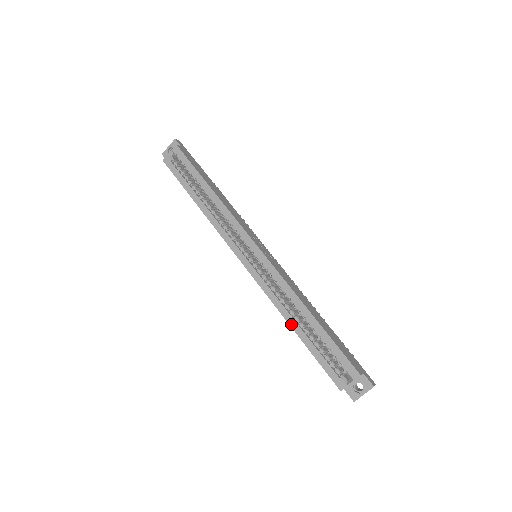
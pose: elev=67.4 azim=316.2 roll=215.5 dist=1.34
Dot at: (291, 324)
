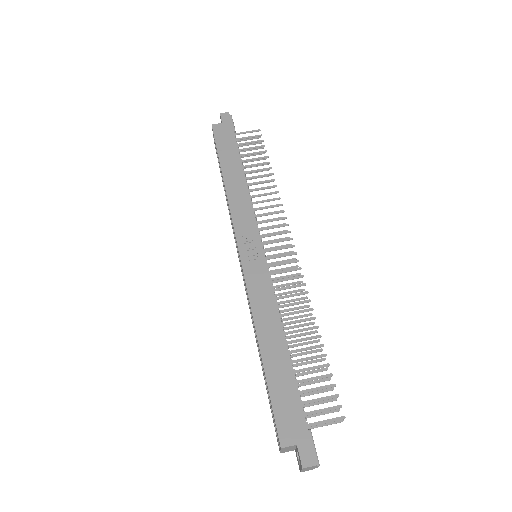
Dot at: (258, 351)
